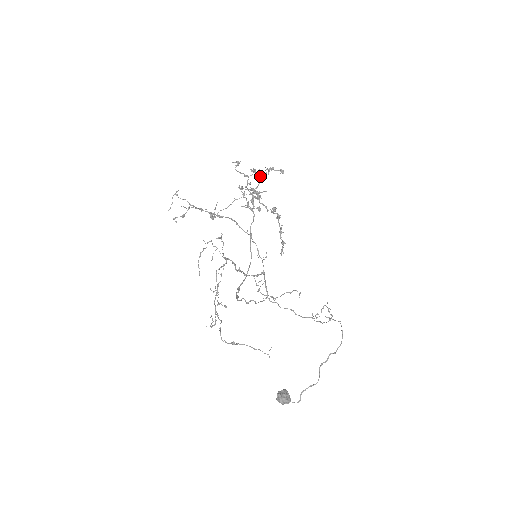
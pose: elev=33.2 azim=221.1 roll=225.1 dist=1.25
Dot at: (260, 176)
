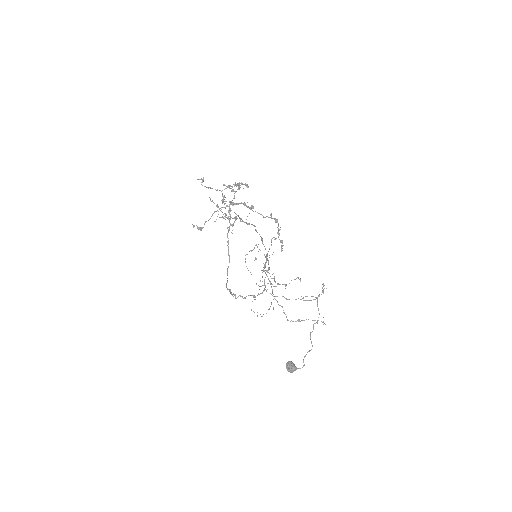
Dot at: occluded
